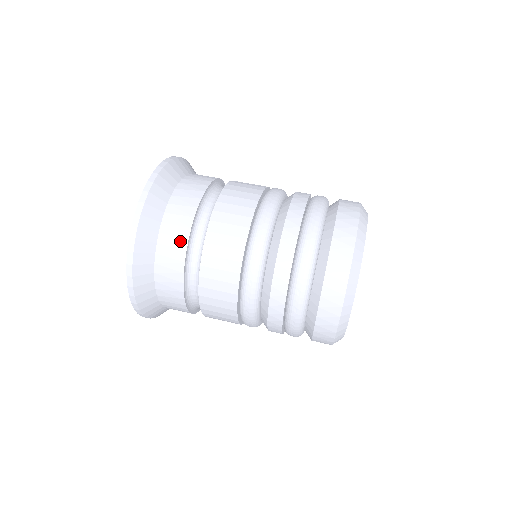
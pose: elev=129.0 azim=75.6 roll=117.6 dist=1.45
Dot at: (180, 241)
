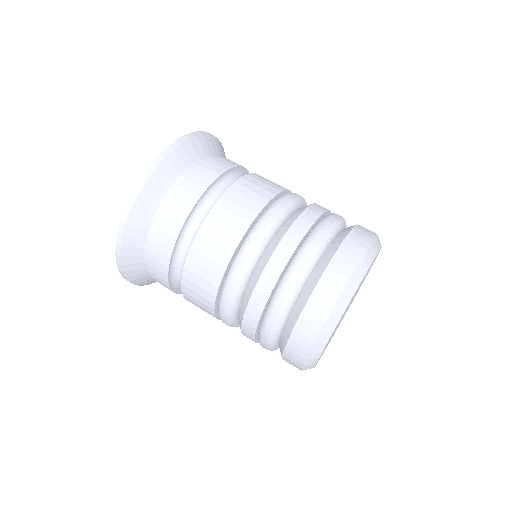
Dot at: (185, 206)
